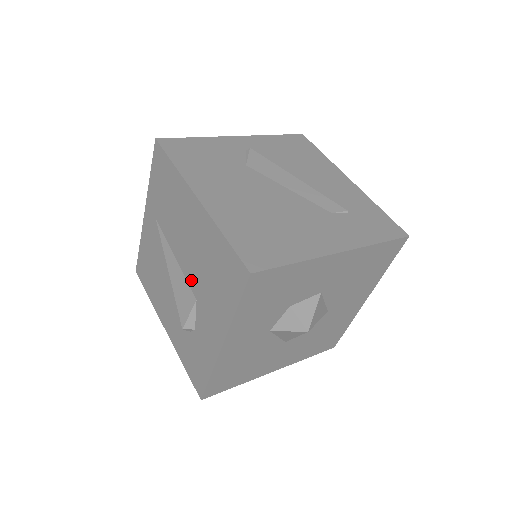
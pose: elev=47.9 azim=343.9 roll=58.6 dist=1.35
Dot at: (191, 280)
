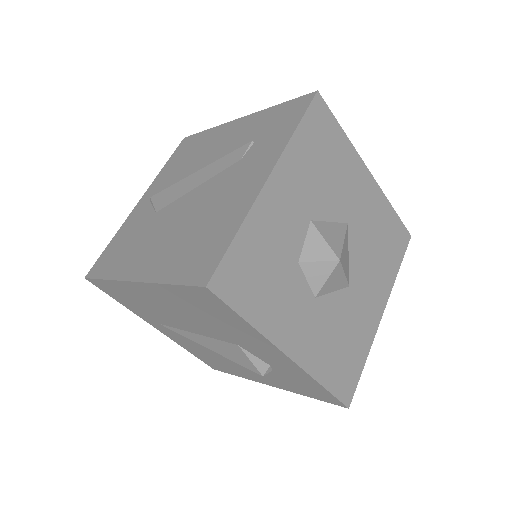
Dot at: (218, 337)
